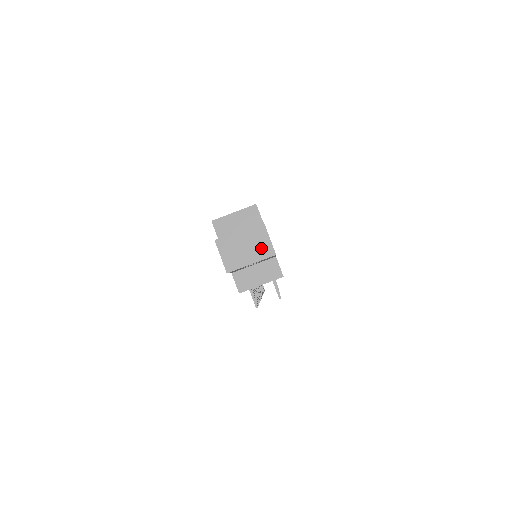
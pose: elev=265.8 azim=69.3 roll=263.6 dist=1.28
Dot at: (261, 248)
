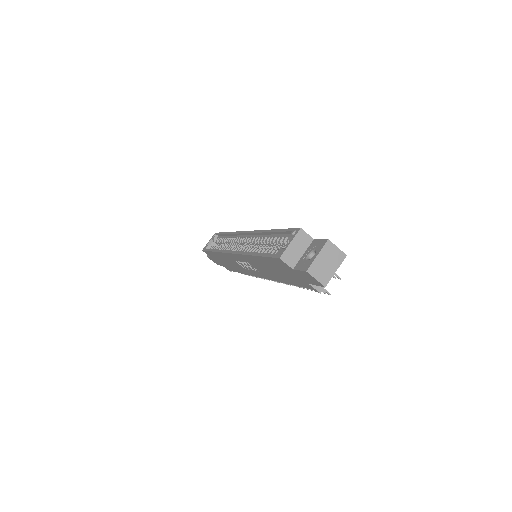
Dot at: (336, 257)
